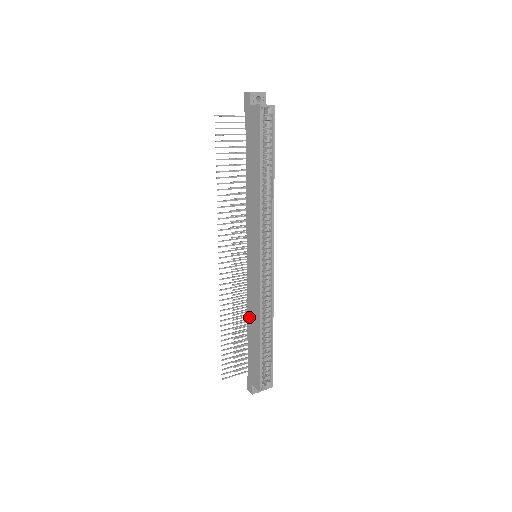
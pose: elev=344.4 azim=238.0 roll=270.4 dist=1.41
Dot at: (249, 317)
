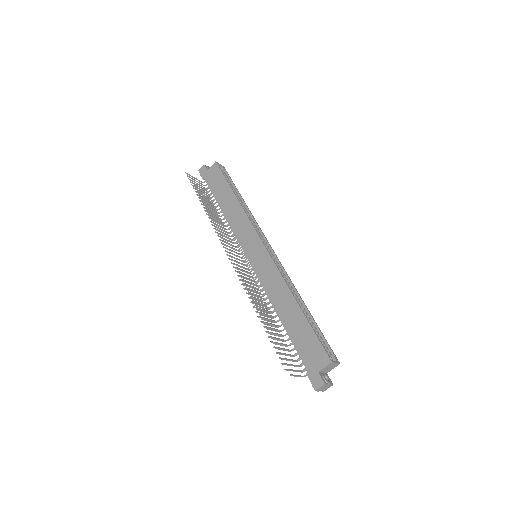
Dot at: (276, 306)
